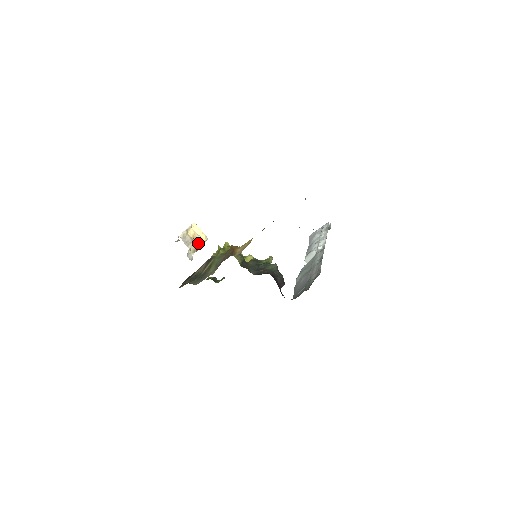
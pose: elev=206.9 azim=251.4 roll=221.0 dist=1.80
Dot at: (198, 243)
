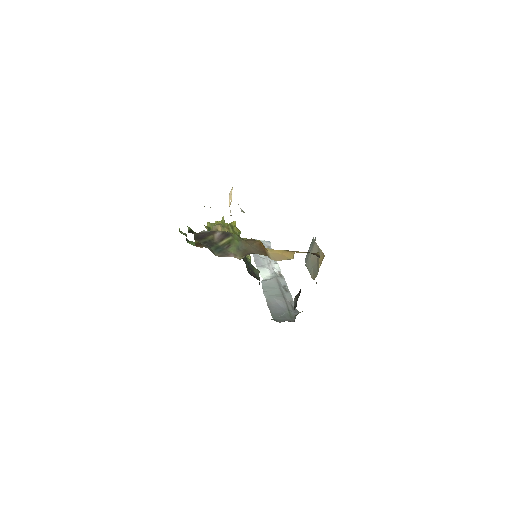
Dot at: occluded
